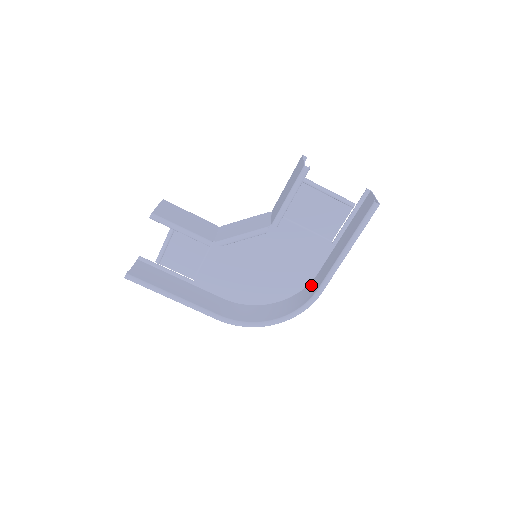
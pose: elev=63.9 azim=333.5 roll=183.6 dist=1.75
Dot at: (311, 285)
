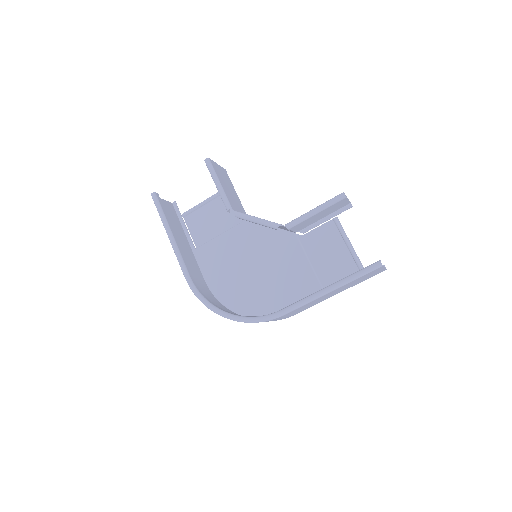
Dot at: occluded
